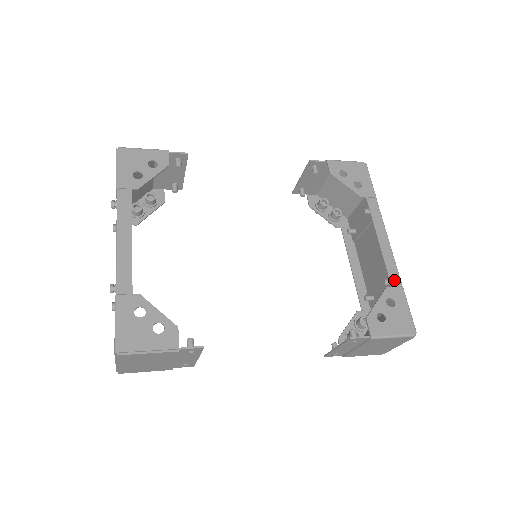
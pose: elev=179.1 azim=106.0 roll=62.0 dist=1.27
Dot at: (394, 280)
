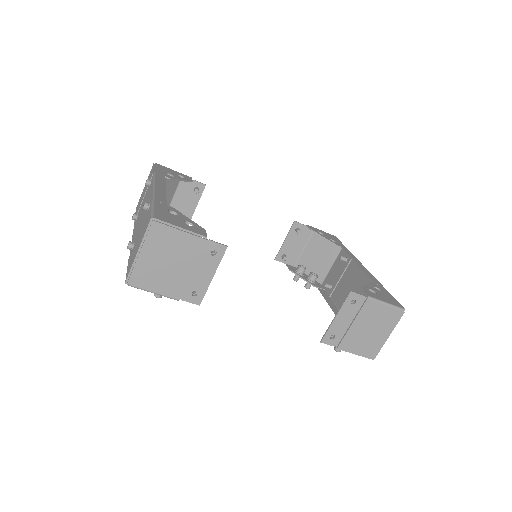
Dot at: (376, 282)
